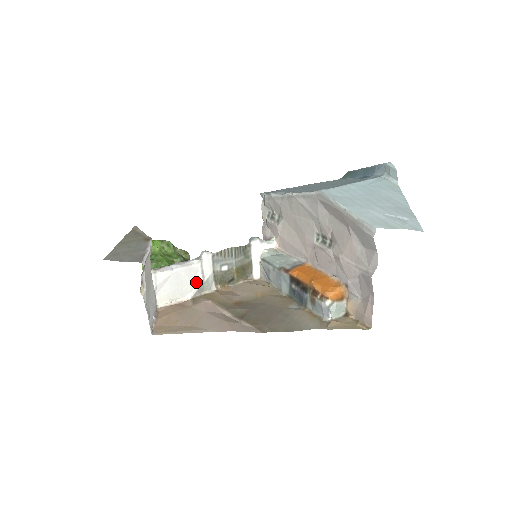
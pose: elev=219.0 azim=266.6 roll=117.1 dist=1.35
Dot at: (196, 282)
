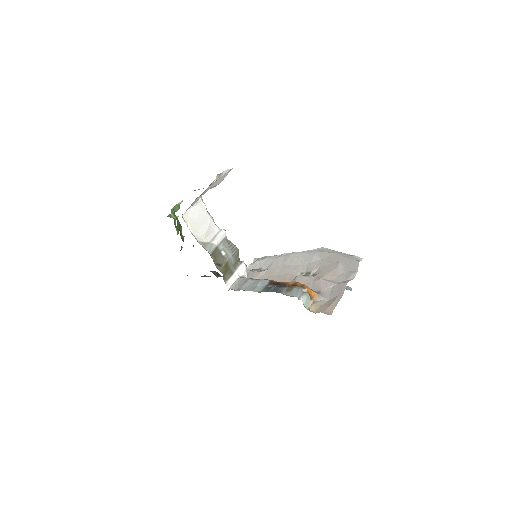
Dot at: (207, 237)
